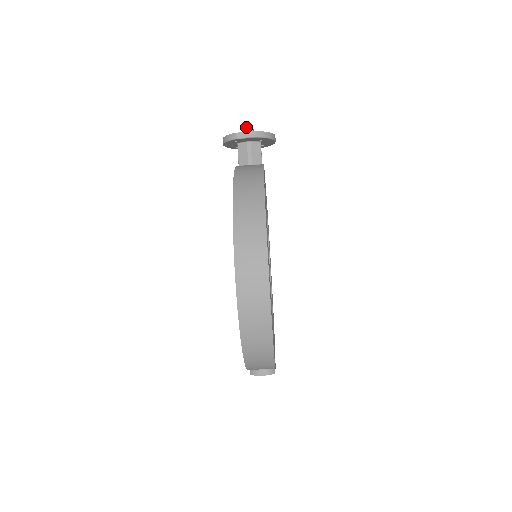
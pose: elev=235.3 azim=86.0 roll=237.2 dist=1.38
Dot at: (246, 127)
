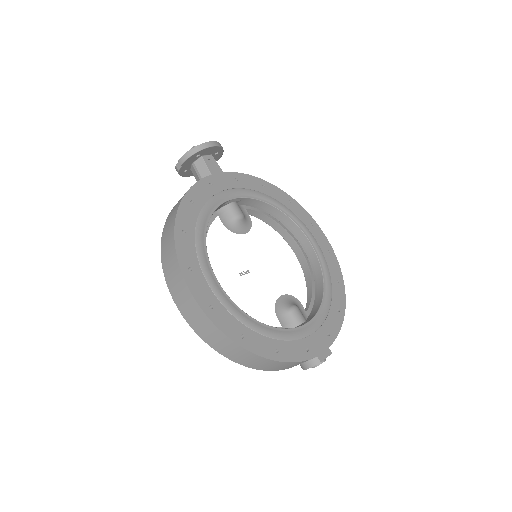
Dot at: occluded
